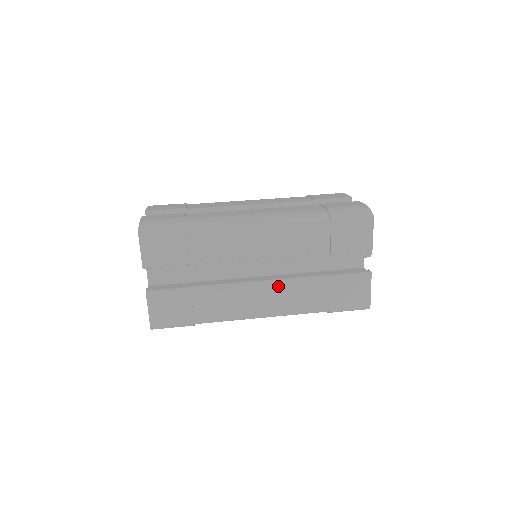
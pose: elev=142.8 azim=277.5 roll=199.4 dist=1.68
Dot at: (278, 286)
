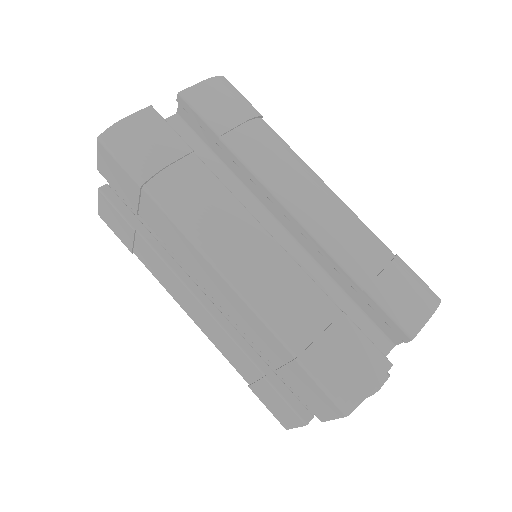
Dot at: (212, 321)
